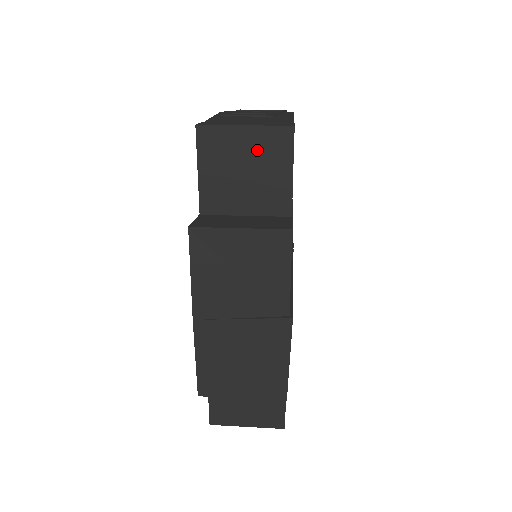
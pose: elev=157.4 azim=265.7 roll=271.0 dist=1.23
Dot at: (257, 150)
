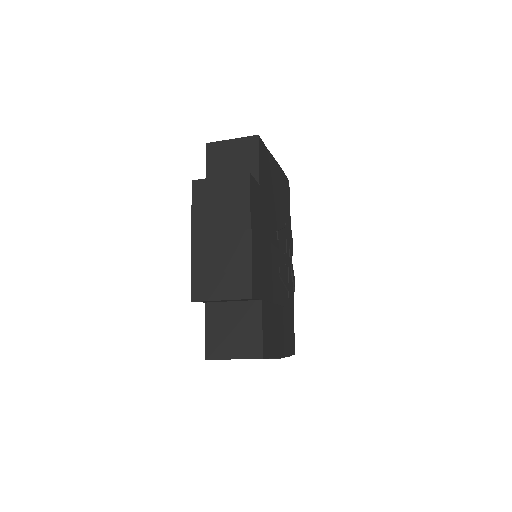
Dot at: (238, 151)
